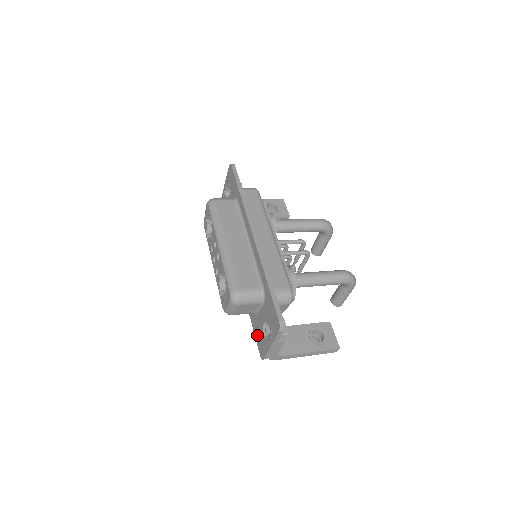
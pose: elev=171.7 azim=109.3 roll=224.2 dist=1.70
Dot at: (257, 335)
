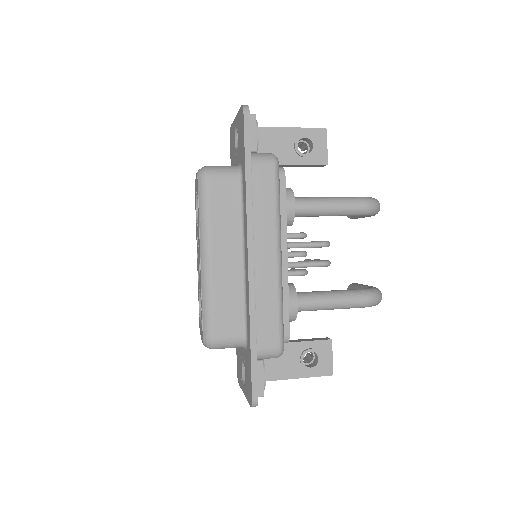
Dot at: (237, 353)
